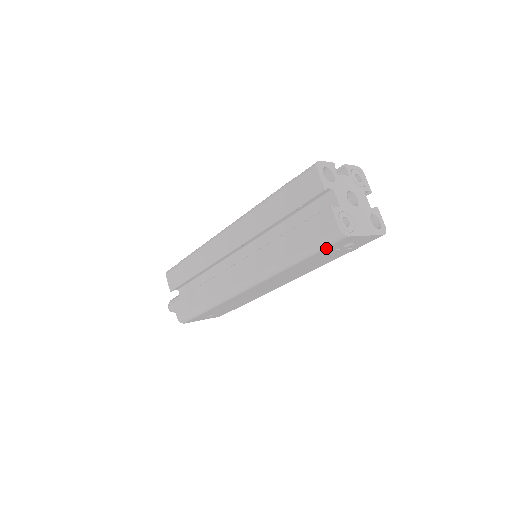
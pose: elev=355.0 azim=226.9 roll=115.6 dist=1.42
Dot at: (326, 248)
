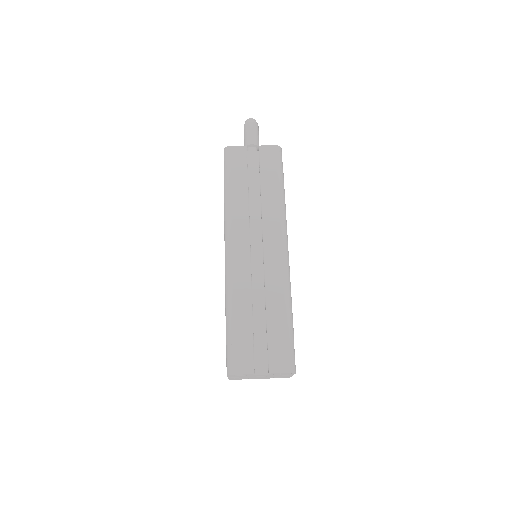
Dot at: occluded
